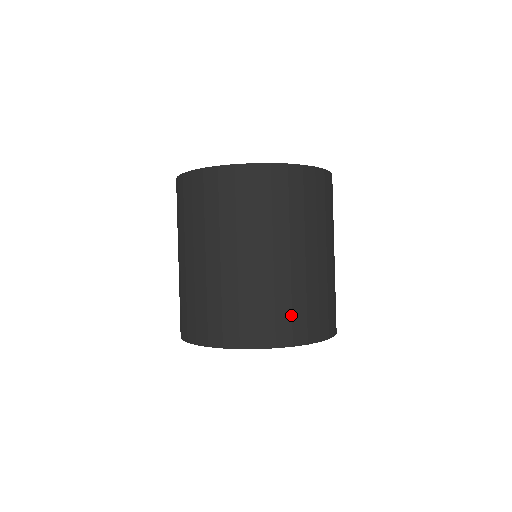
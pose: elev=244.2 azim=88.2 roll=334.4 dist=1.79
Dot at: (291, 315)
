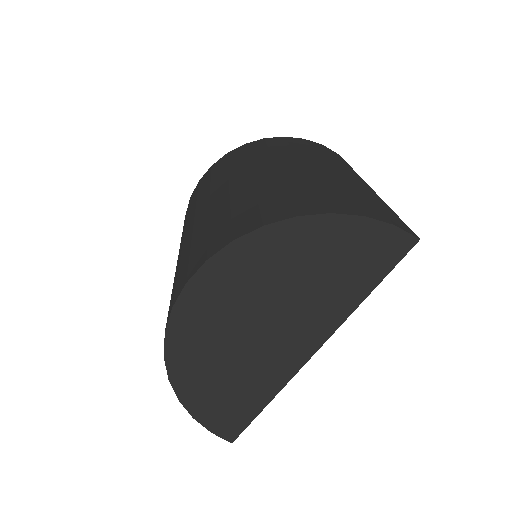
Dot at: (230, 219)
